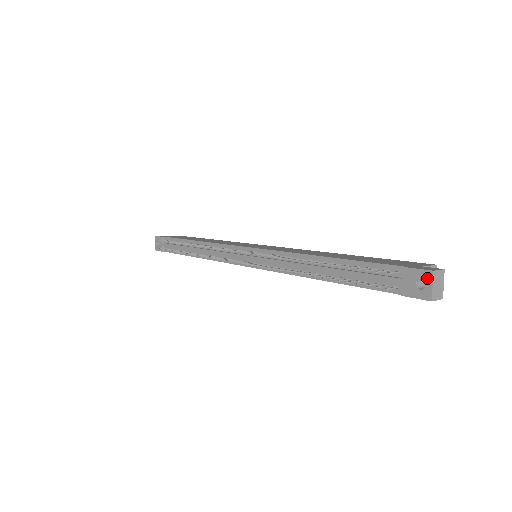
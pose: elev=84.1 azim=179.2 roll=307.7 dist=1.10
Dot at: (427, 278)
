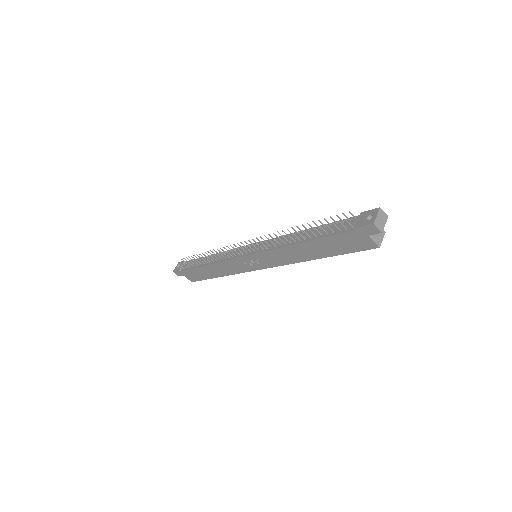
Dot at: (375, 212)
